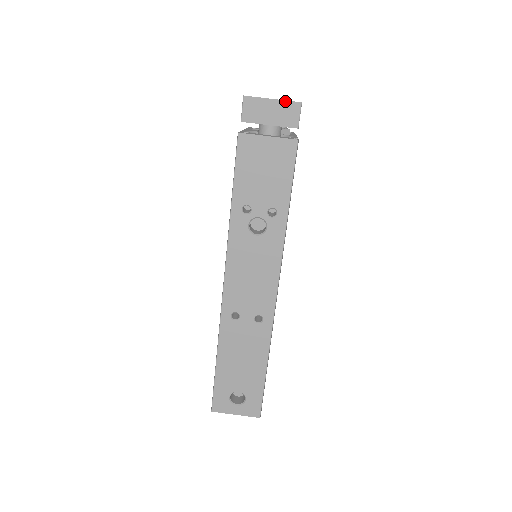
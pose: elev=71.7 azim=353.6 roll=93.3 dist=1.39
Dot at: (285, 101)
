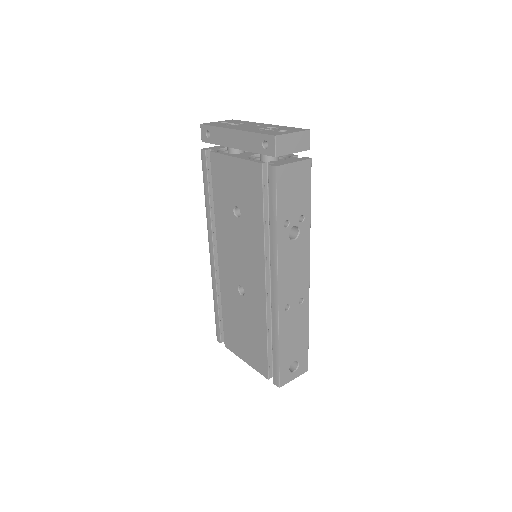
Dot at: (301, 132)
